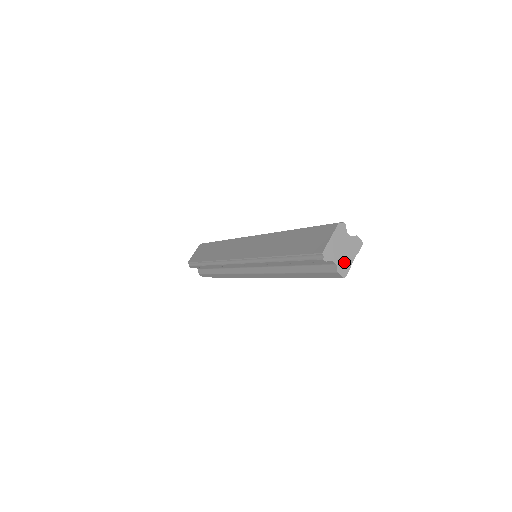
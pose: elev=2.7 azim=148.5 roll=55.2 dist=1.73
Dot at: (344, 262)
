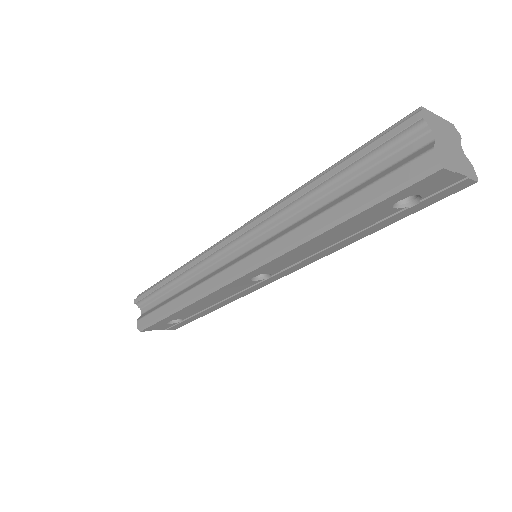
Dot at: (447, 155)
